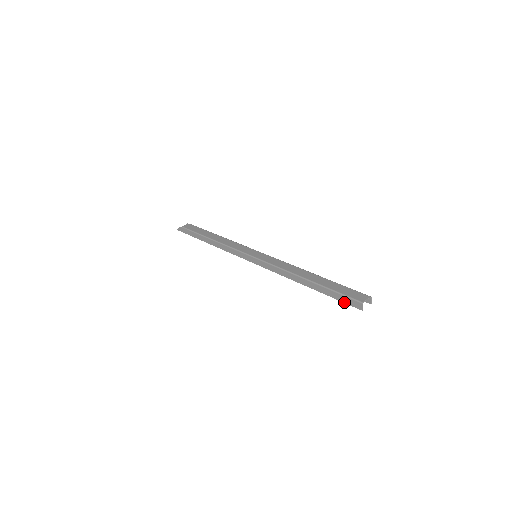
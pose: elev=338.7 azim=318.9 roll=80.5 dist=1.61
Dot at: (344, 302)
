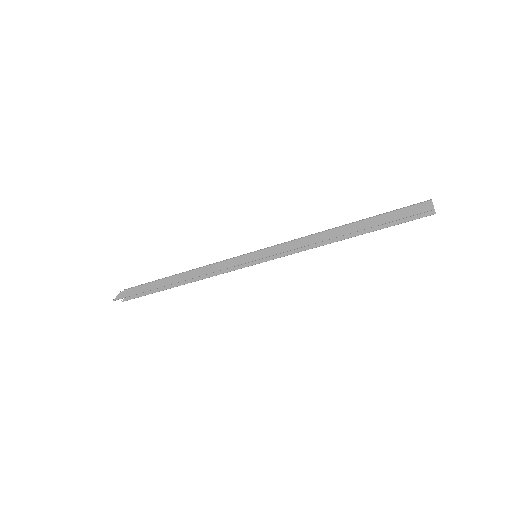
Dot at: (406, 216)
